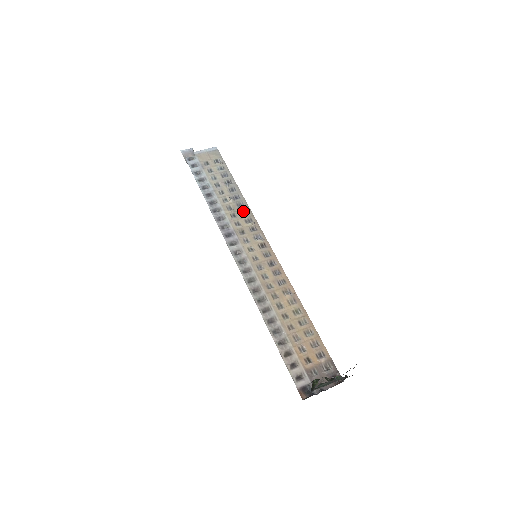
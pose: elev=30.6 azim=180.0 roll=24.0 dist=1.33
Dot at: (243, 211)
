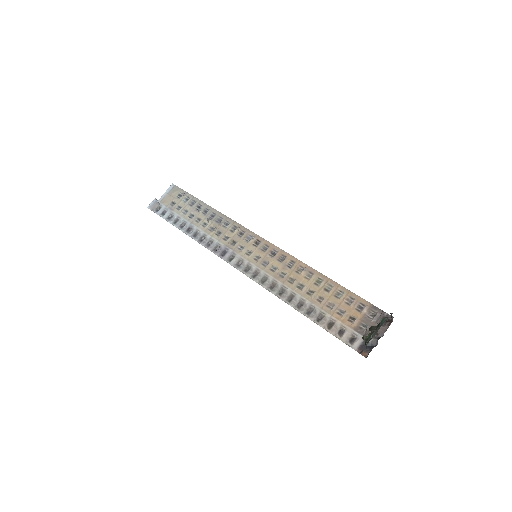
Dot at: (224, 224)
